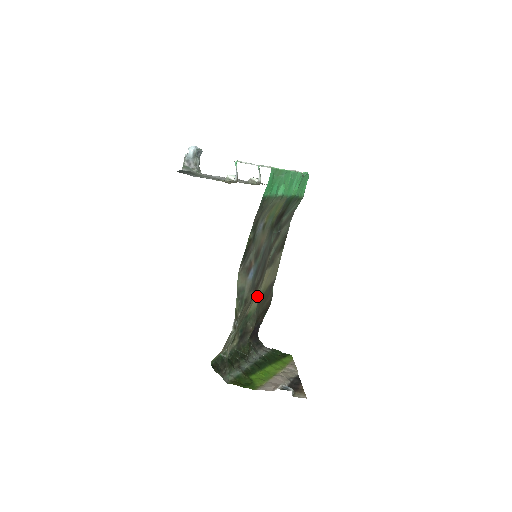
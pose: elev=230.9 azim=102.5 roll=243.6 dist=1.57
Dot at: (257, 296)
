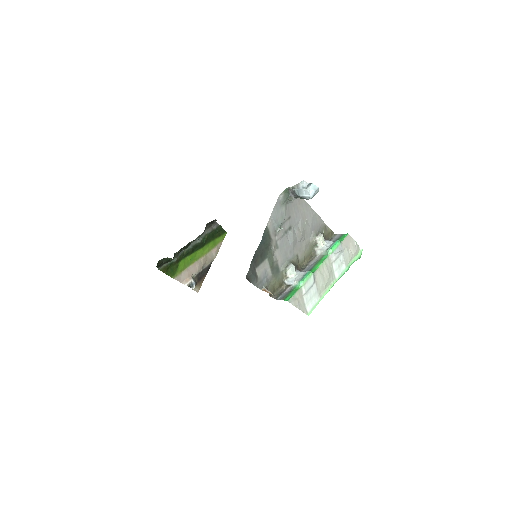
Dot at: occluded
